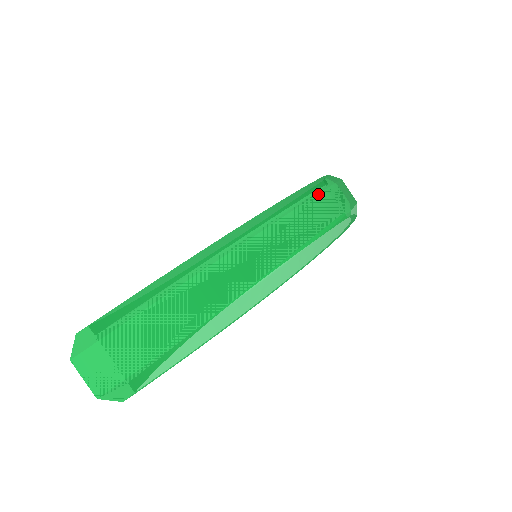
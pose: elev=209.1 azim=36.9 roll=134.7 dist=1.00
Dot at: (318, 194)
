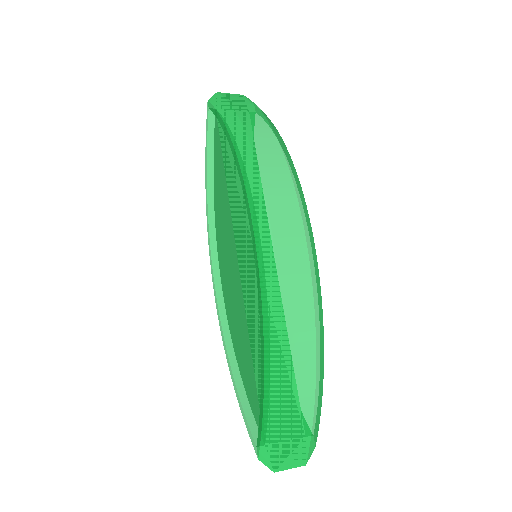
Dot at: (264, 193)
